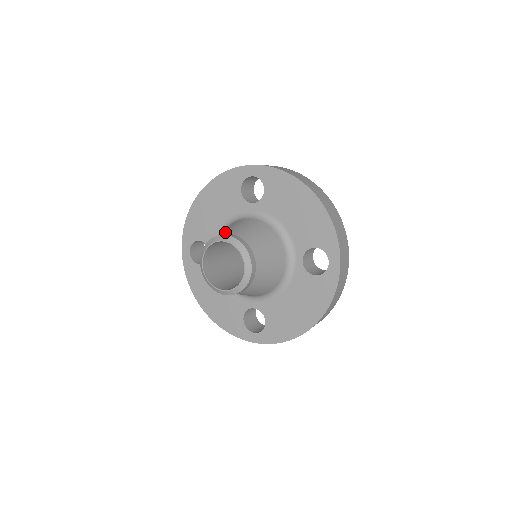
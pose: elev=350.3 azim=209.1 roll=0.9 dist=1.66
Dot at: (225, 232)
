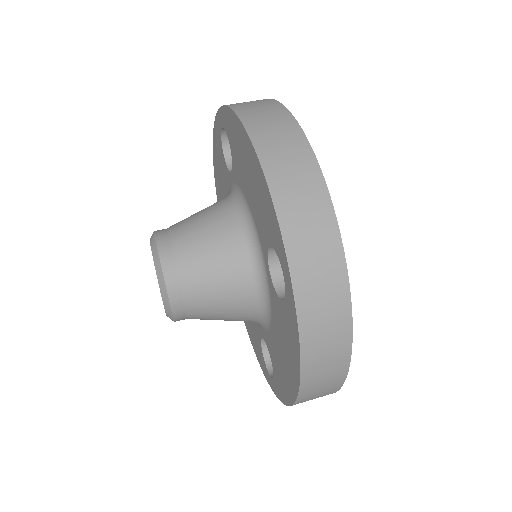
Dot at: (185, 267)
